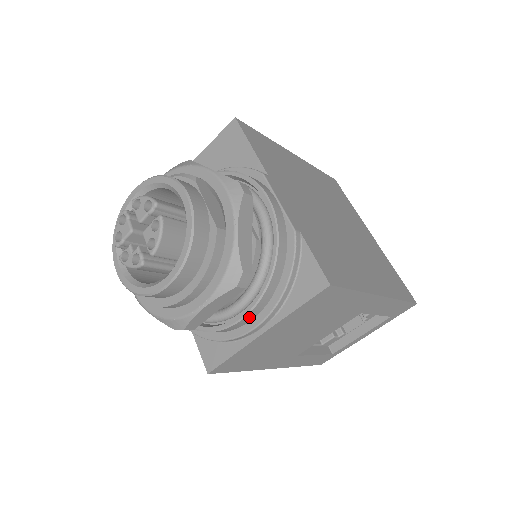
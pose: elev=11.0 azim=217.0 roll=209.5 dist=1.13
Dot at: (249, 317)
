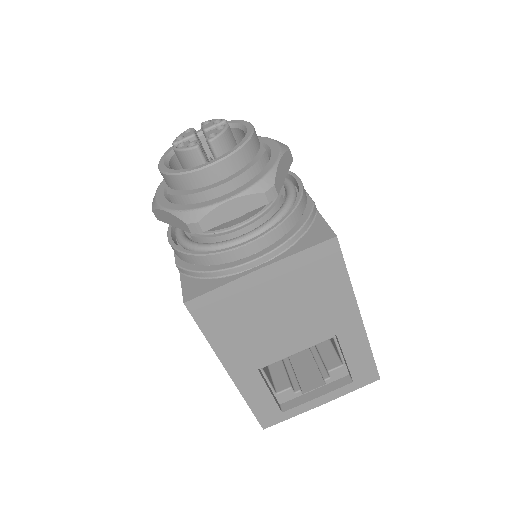
Dot at: (254, 247)
